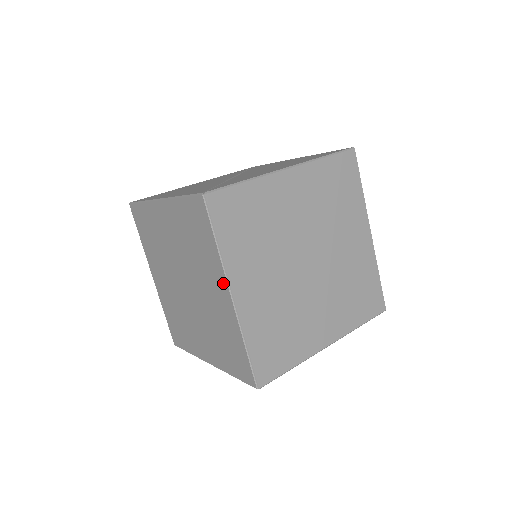
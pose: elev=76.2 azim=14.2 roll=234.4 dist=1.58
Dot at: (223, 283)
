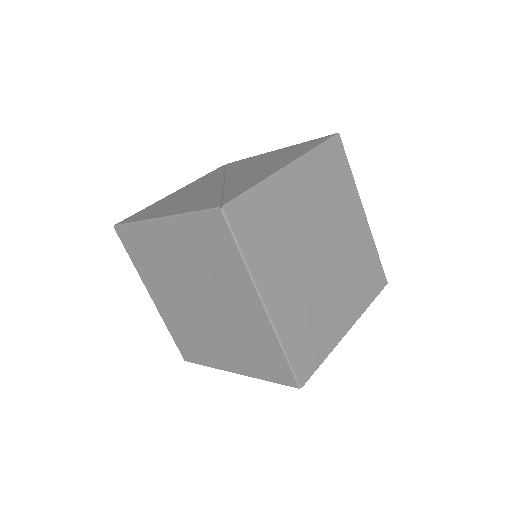
Dot at: (252, 293)
